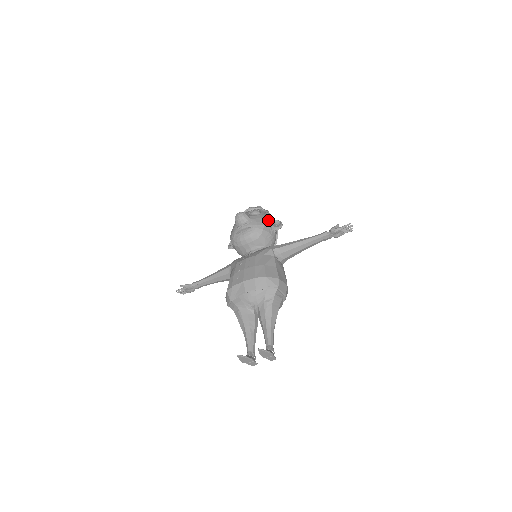
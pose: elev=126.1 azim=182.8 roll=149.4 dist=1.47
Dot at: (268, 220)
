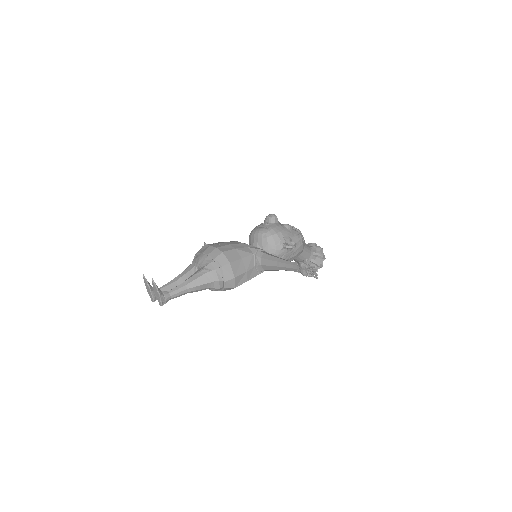
Dot at: (287, 236)
